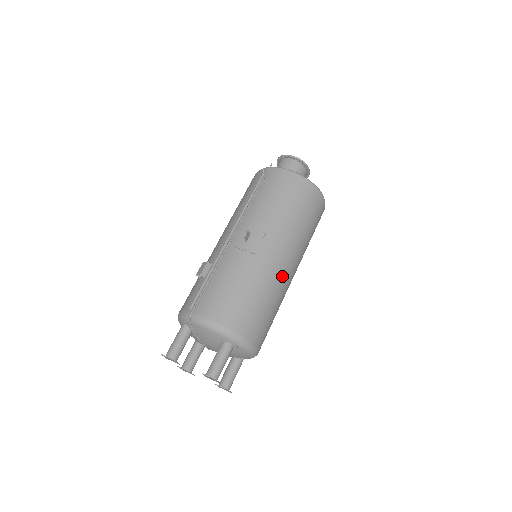
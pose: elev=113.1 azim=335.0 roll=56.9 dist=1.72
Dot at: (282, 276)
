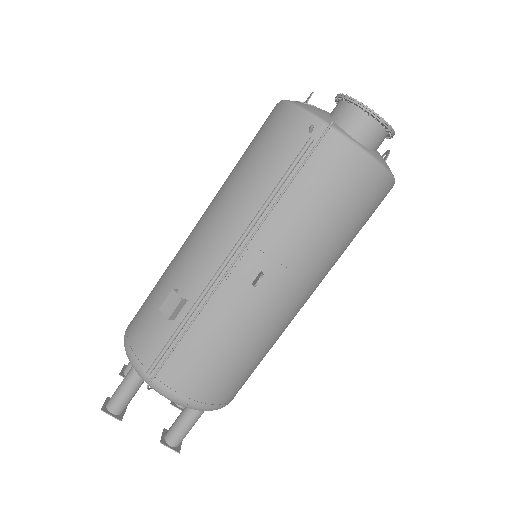
Dot at: (293, 318)
